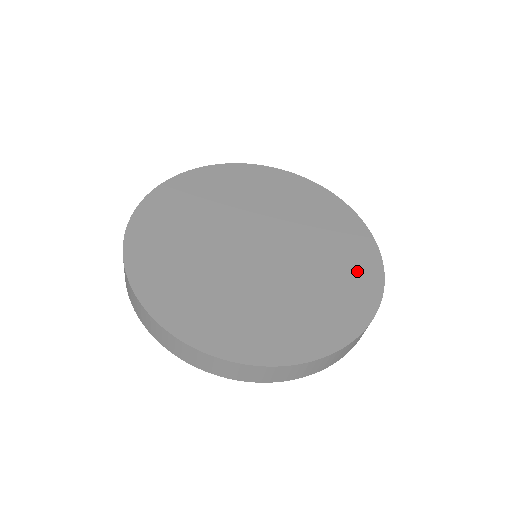
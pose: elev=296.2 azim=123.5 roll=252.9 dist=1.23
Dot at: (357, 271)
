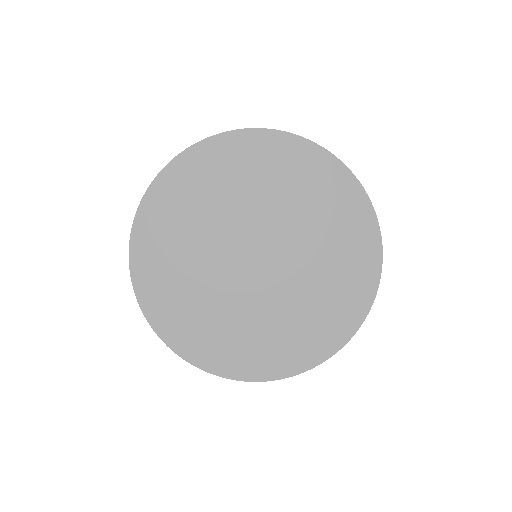
Dot at: (327, 187)
